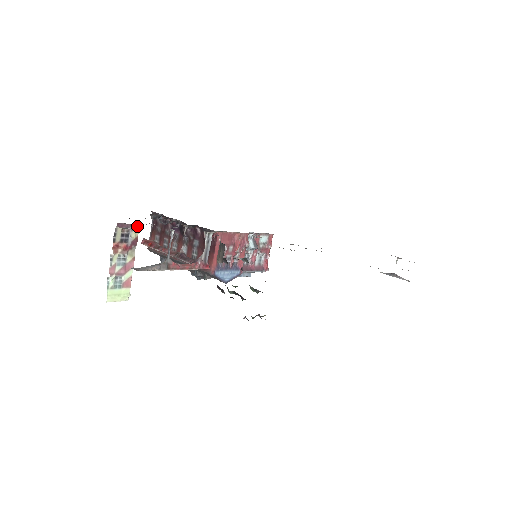
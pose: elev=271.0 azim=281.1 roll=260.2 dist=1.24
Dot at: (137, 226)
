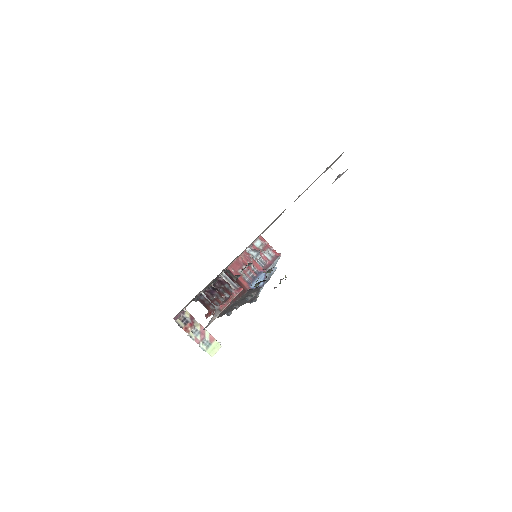
Dot at: occluded
